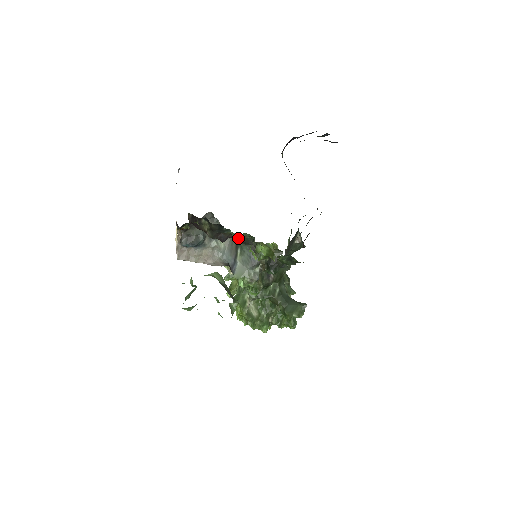
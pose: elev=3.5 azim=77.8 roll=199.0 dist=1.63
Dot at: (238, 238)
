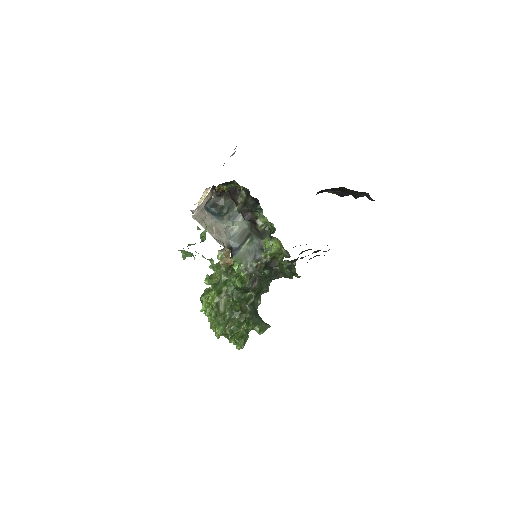
Dot at: (259, 225)
